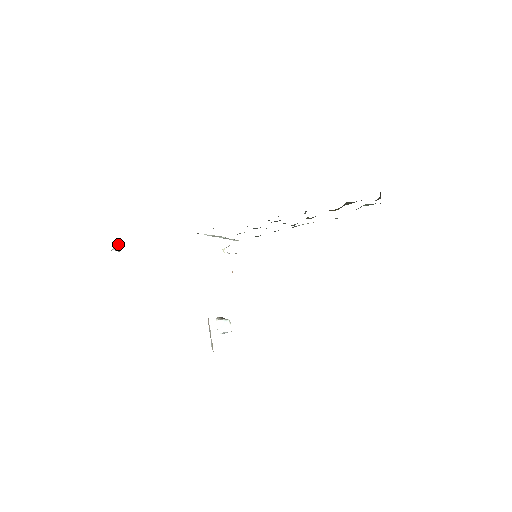
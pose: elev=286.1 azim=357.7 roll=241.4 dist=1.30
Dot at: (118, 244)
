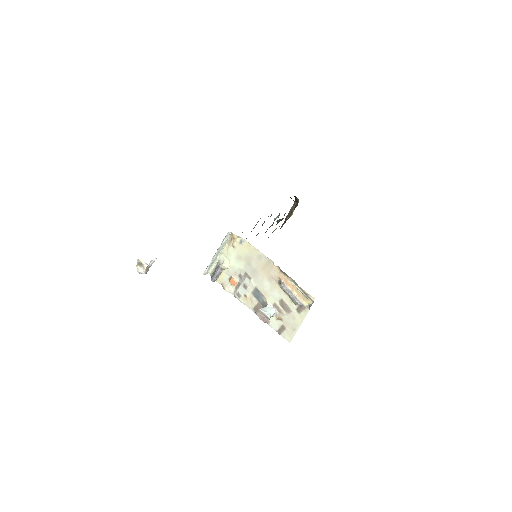
Dot at: occluded
